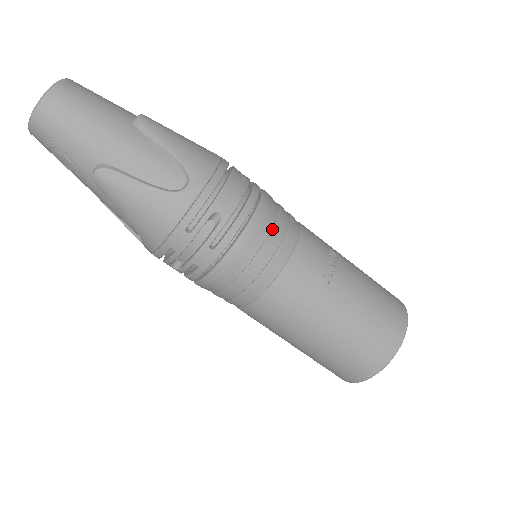
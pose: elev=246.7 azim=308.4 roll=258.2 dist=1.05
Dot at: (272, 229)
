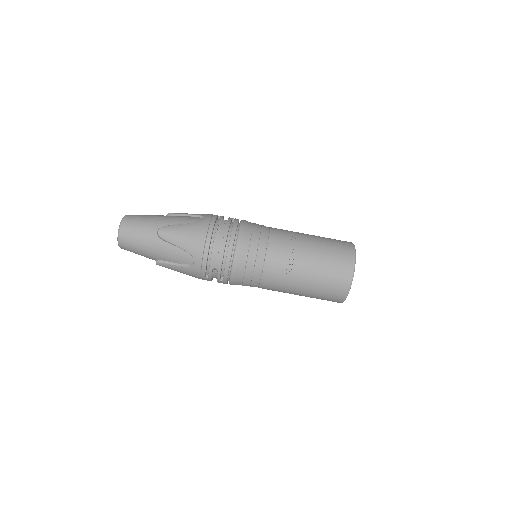
Dot at: (246, 263)
